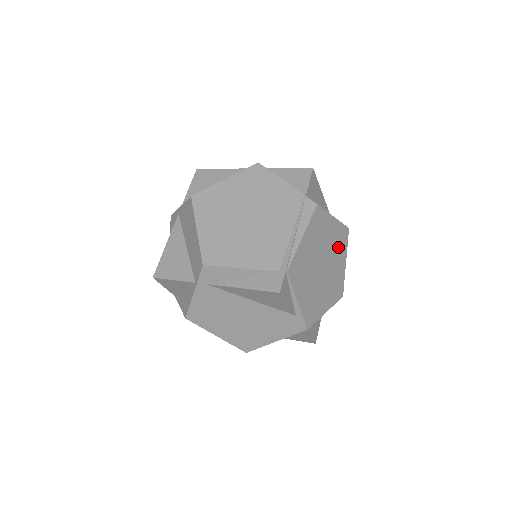
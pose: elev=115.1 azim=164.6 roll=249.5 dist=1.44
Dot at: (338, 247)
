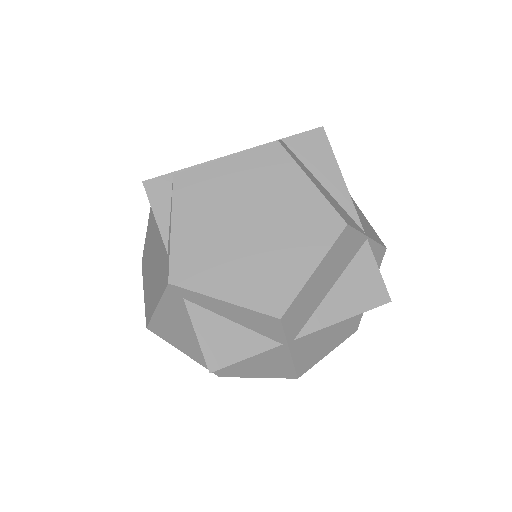
Dot at: (303, 230)
